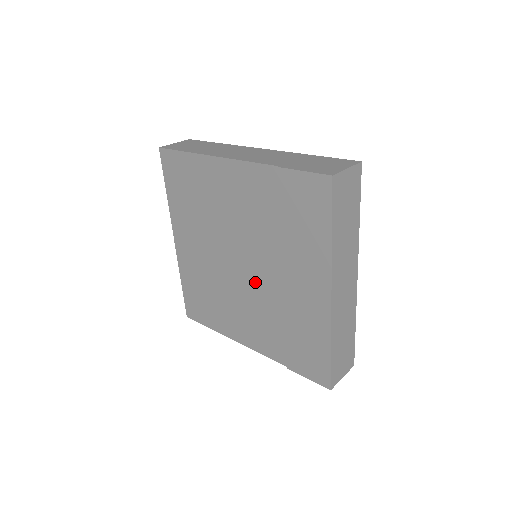
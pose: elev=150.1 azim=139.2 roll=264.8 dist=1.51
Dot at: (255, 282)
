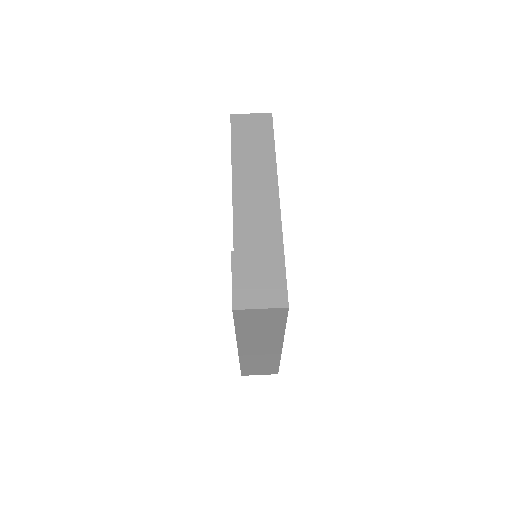
Dot at: occluded
